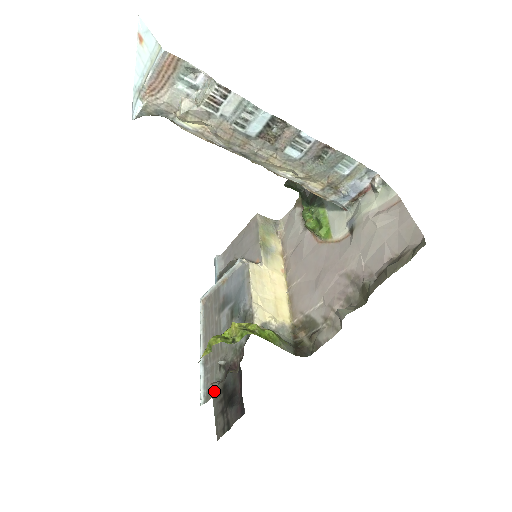
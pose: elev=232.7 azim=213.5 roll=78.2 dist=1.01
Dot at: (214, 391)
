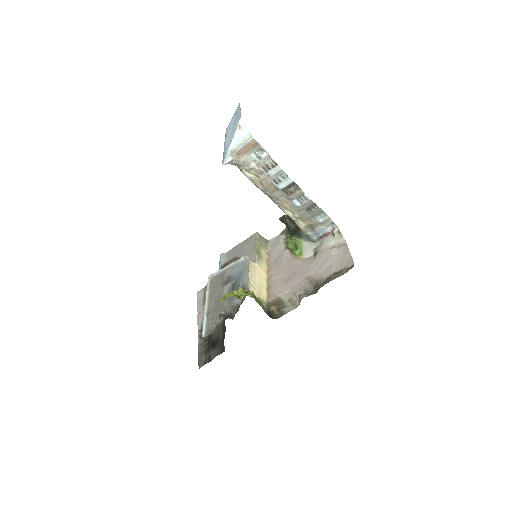
Dot at: (213, 330)
